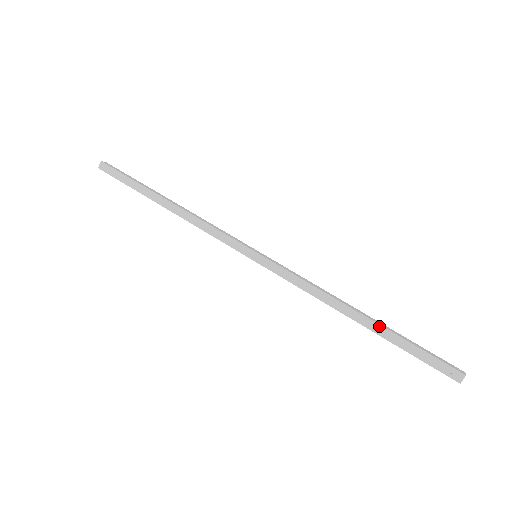
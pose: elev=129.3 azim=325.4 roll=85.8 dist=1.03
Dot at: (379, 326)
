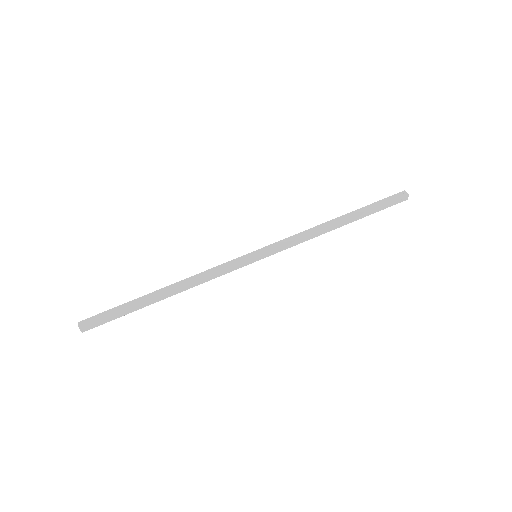
Dot at: (355, 217)
